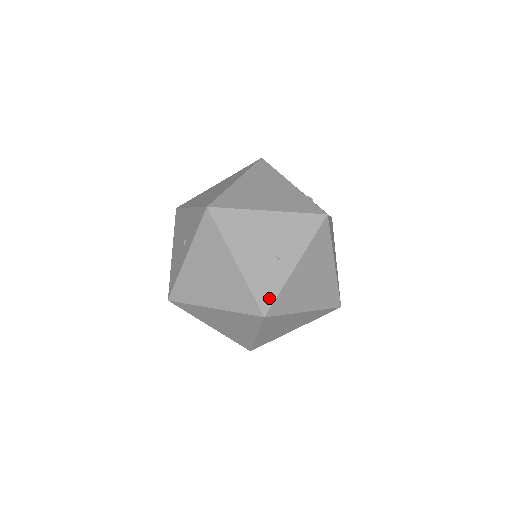
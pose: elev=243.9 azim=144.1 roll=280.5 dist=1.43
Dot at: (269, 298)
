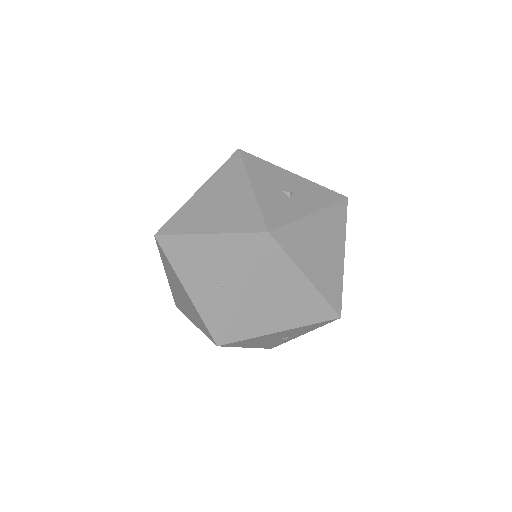
Dot at: (219, 327)
